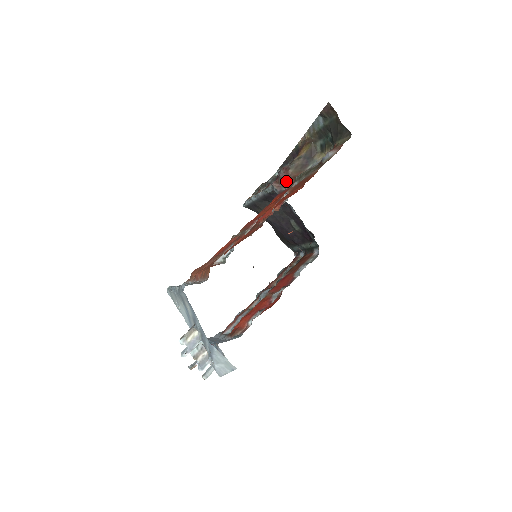
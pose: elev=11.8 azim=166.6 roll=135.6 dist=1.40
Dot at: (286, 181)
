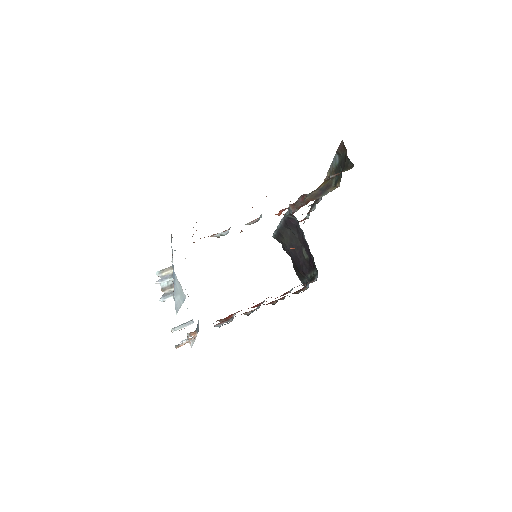
Dot at: (300, 204)
